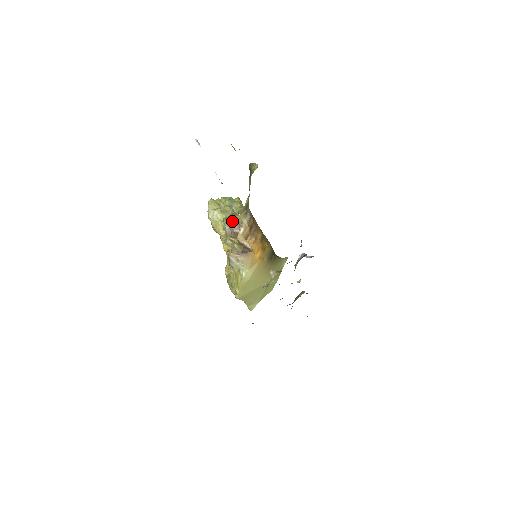
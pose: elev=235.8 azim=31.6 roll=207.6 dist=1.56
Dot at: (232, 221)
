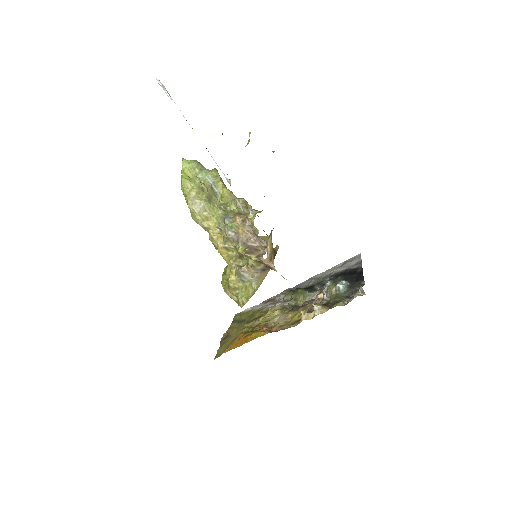
Dot at: (244, 230)
